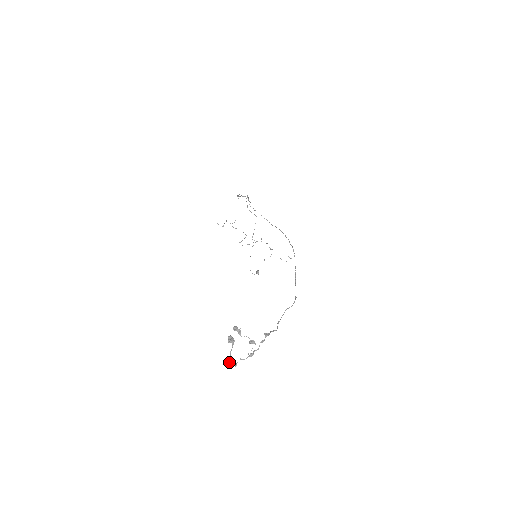
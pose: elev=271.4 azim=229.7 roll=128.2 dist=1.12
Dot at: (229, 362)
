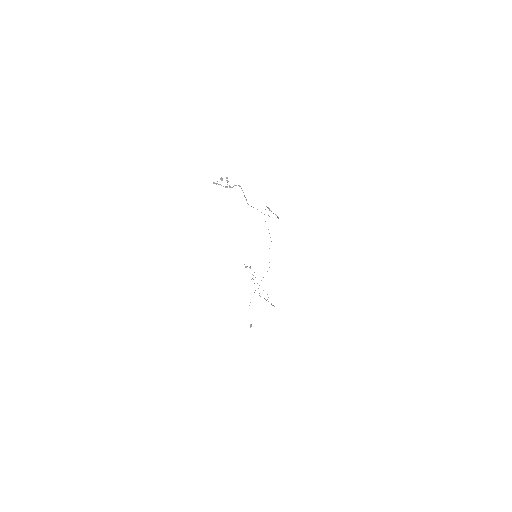
Dot at: (215, 183)
